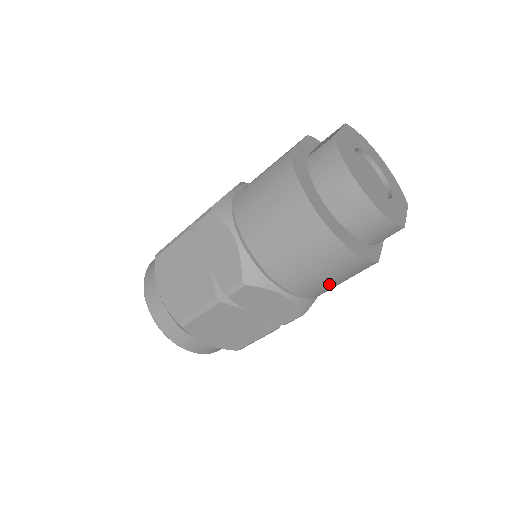
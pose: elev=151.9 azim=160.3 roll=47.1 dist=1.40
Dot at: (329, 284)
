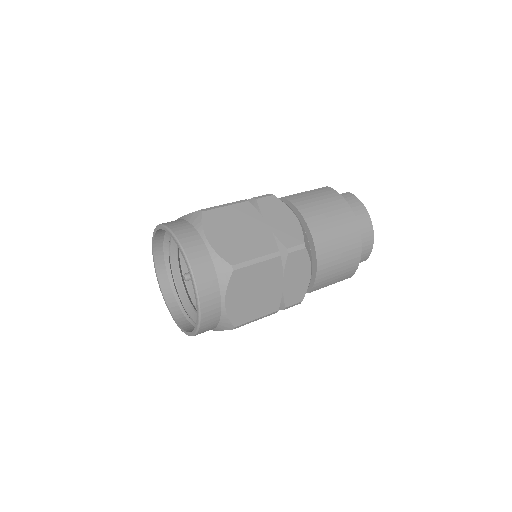
Dot at: (330, 279)
